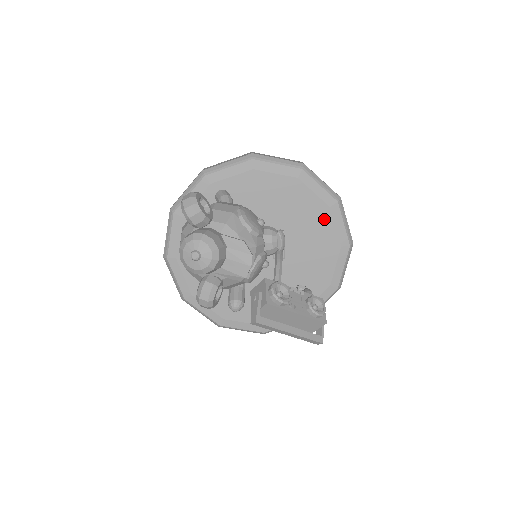
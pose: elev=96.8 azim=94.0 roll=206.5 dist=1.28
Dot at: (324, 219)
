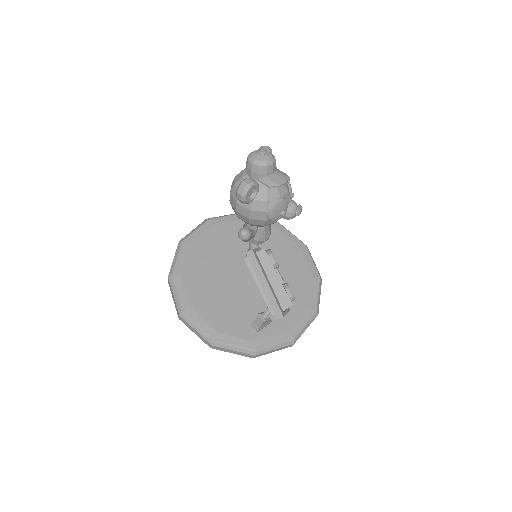
Dot at: (306, 282)
